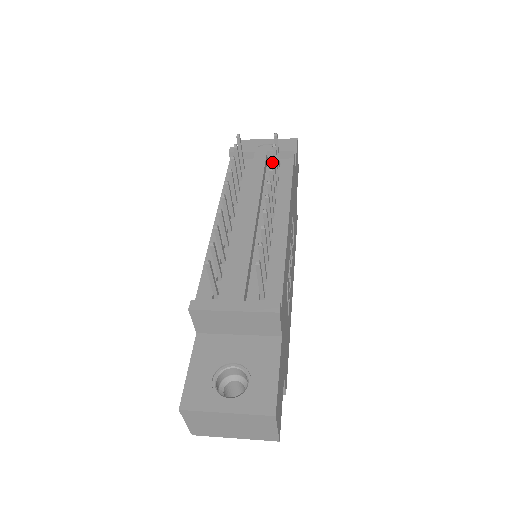
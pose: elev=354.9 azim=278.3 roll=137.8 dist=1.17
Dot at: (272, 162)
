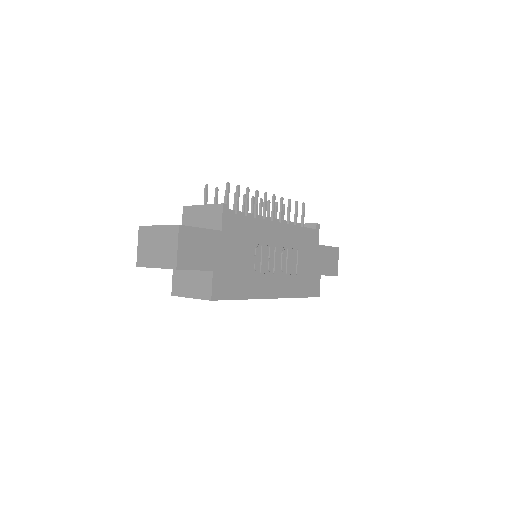
Dot at: (288, 203)
